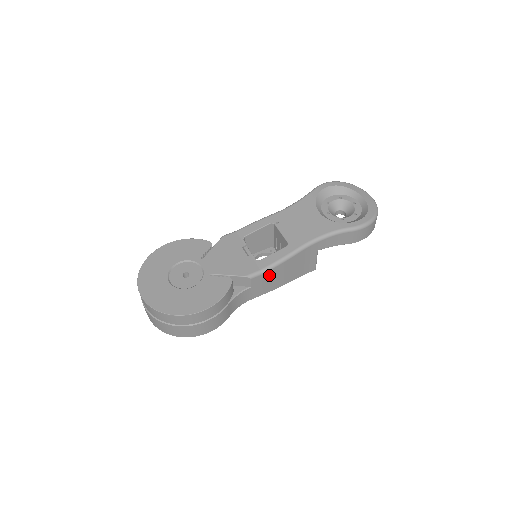
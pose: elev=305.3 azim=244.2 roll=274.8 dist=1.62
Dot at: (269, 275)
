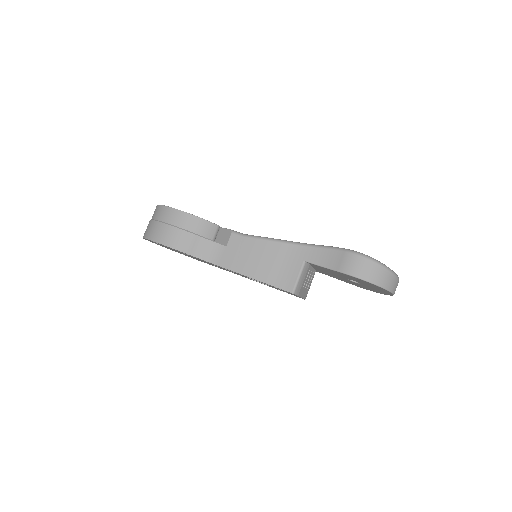
Dot at: (248, 245)
